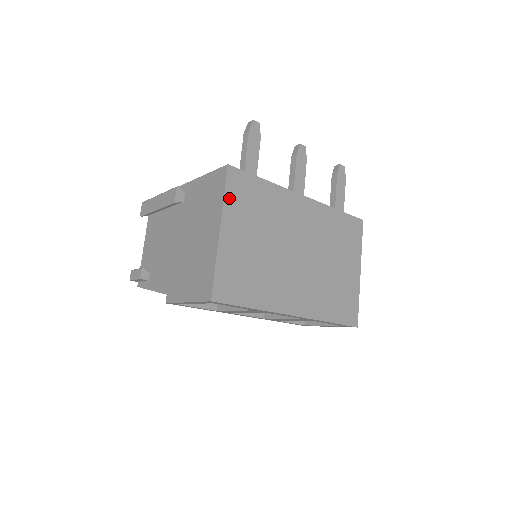
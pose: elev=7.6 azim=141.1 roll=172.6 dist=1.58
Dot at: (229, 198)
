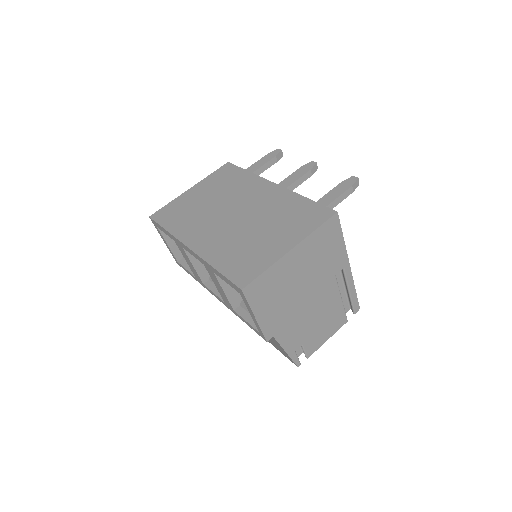
Dot at: (212, 176)
